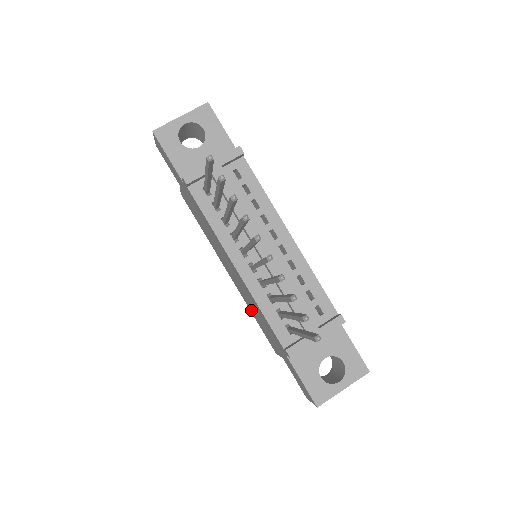
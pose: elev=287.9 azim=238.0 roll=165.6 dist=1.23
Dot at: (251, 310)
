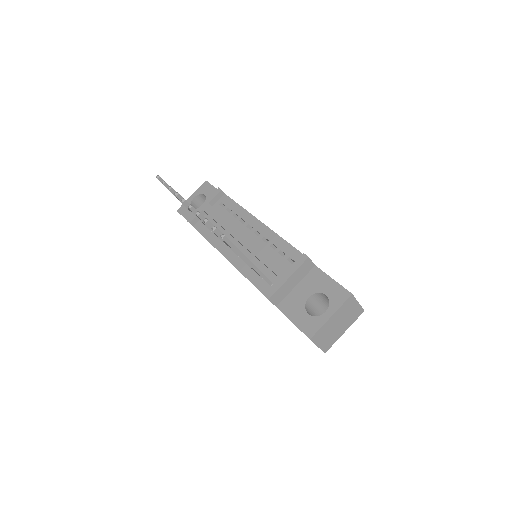
Dot at: occluded
